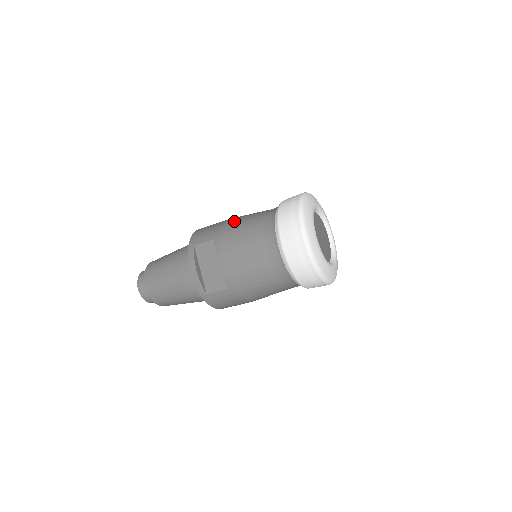
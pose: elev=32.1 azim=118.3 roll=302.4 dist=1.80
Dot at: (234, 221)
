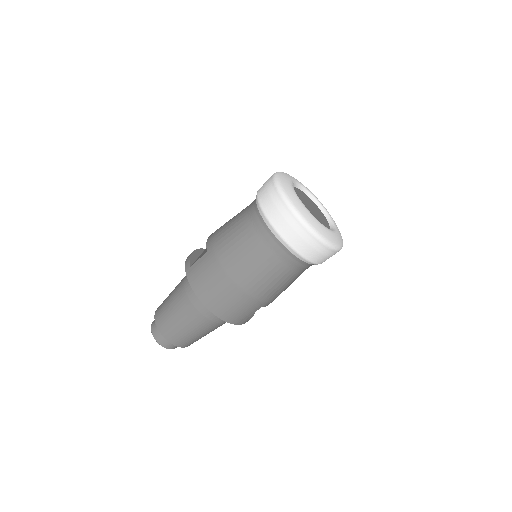
Dot at: occluded
